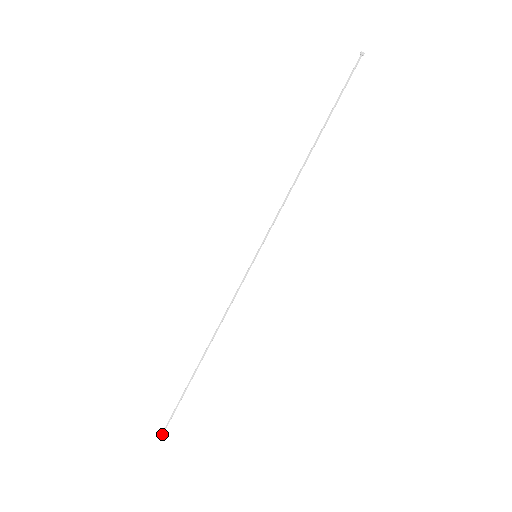
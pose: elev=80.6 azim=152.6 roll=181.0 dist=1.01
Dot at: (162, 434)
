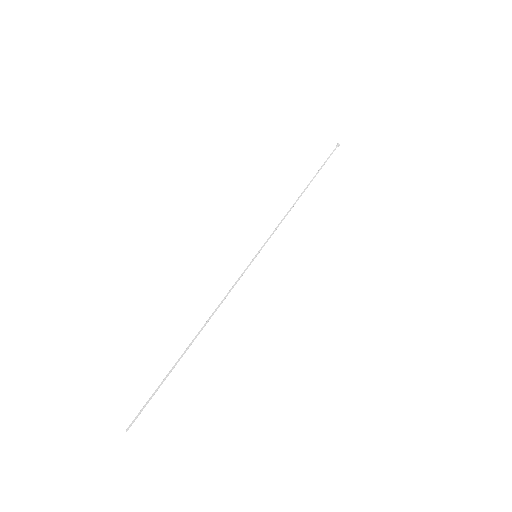
Dot at: (130, 425)
